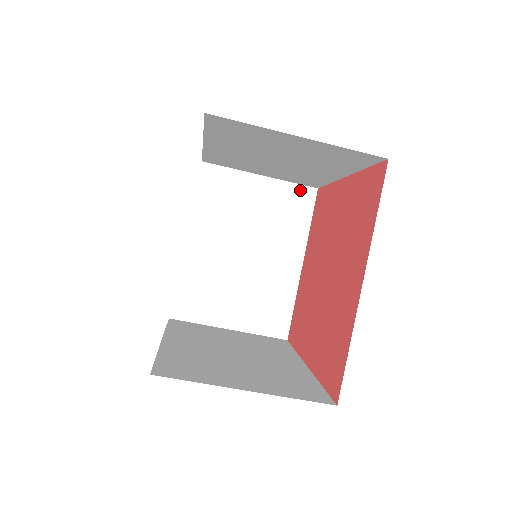
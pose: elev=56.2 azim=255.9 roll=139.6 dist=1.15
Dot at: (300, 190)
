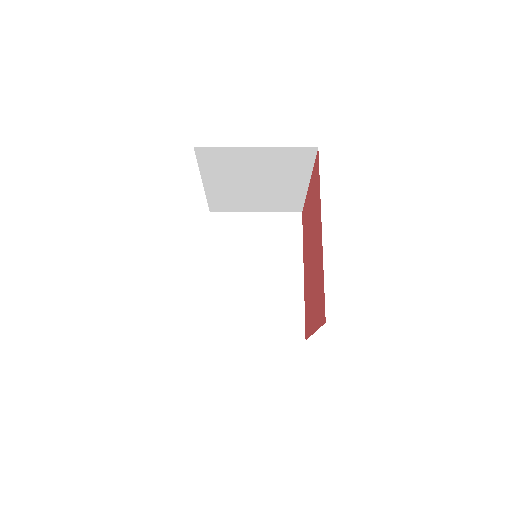
Dot at: (299, 150)
